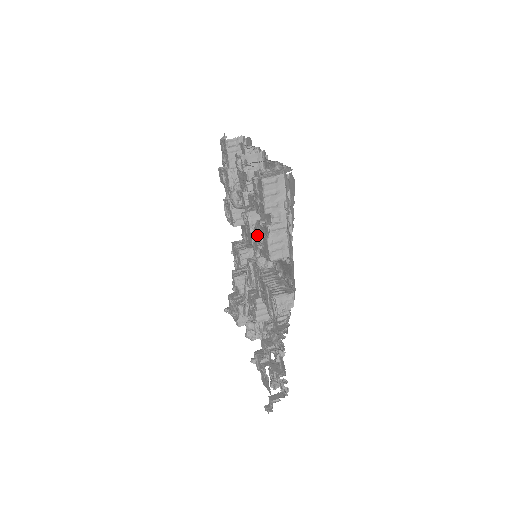
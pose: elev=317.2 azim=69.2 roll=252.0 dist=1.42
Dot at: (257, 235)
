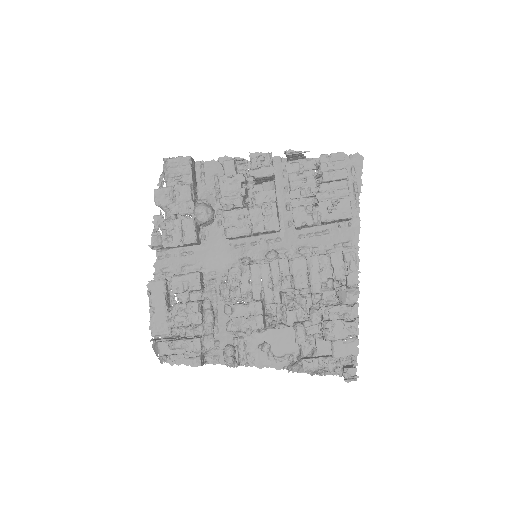
Dot at: (323, 203)
